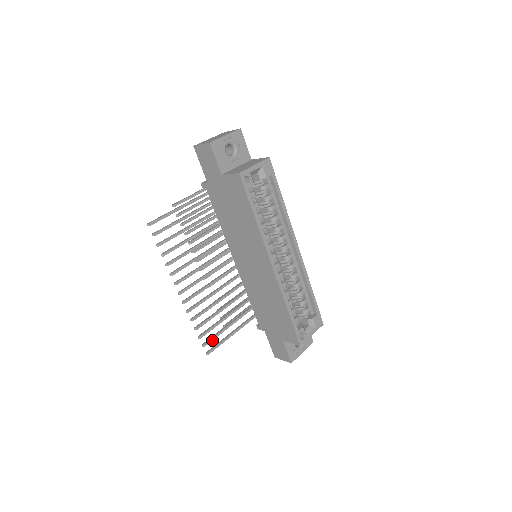
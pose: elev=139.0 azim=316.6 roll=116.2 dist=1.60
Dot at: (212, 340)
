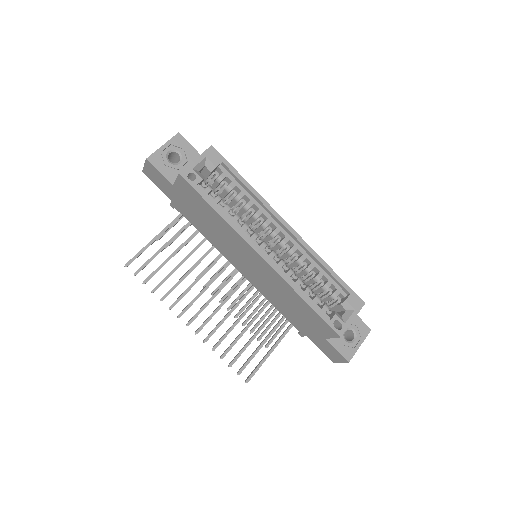
Dot at: occluded
